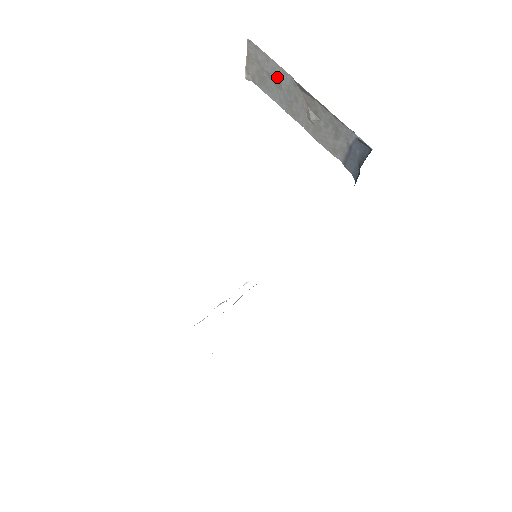
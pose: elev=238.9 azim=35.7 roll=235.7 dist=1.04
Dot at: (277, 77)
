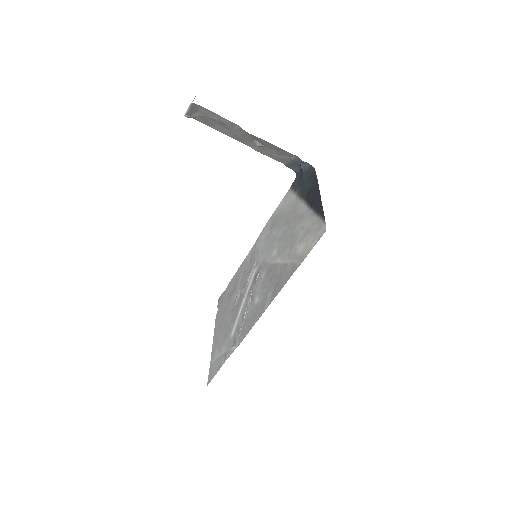
Dot at: (223, 123)
